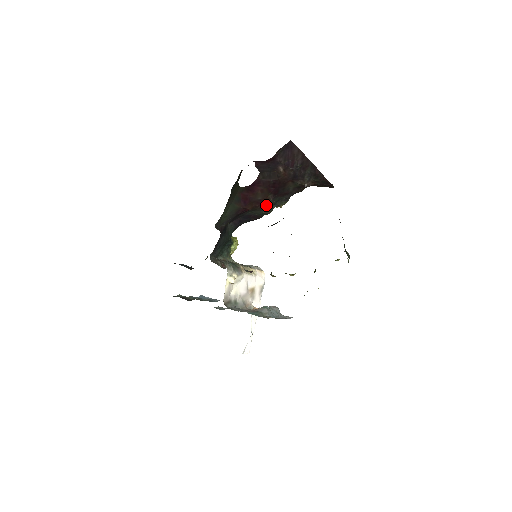
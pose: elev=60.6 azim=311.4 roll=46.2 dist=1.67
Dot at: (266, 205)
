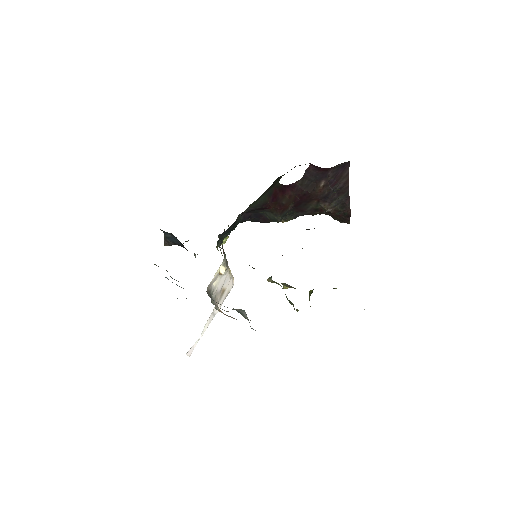
Dot at: (282, 212)
